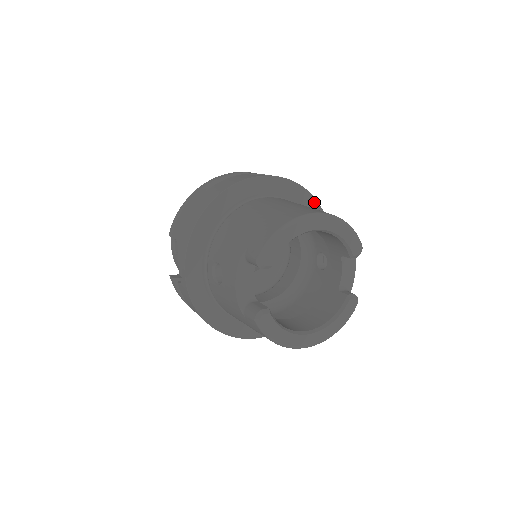
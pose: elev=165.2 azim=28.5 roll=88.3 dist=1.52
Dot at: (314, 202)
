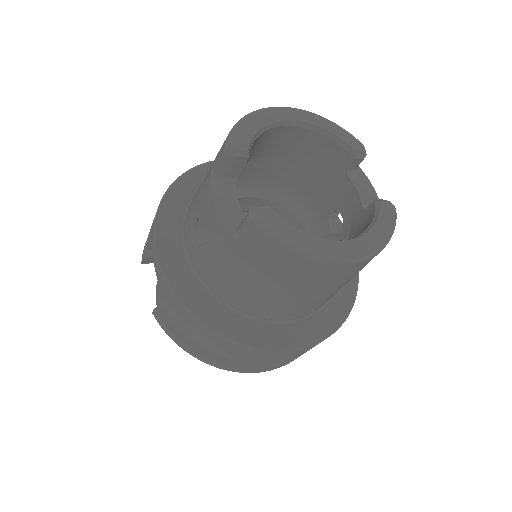
Dot at: occluded
